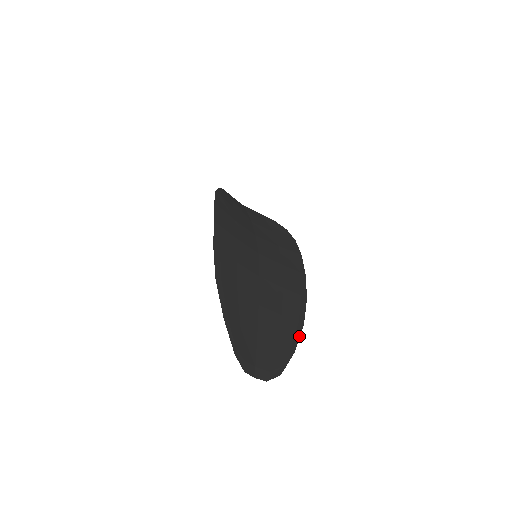
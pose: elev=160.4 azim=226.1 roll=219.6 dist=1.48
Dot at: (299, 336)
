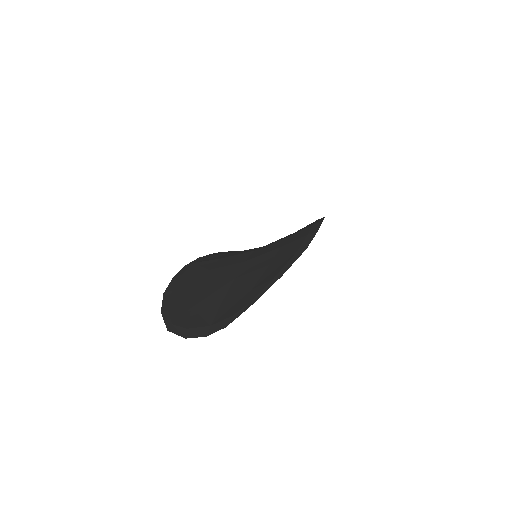
Dot at: (294, 261)
